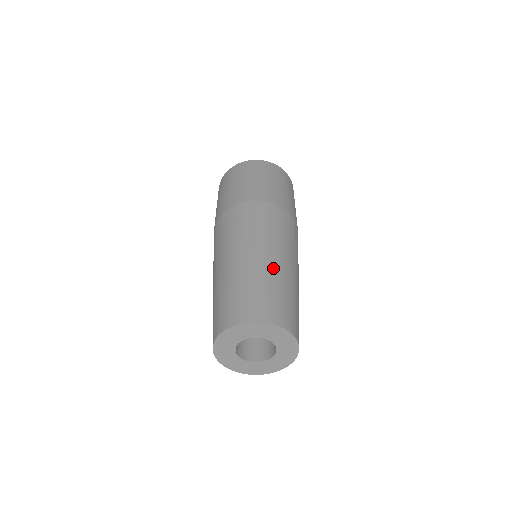
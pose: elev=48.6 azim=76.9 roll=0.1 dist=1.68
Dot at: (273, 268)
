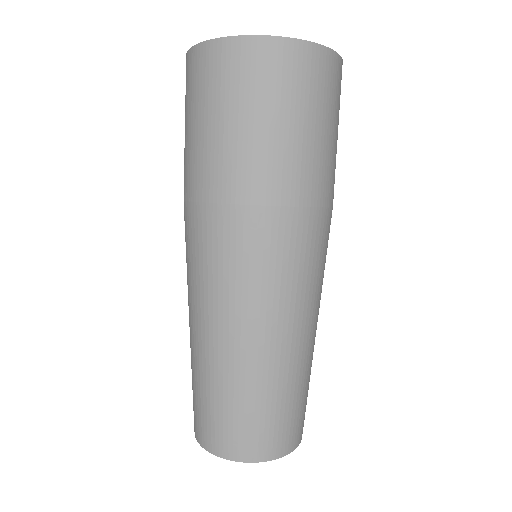
Dot at: (268, 368)
